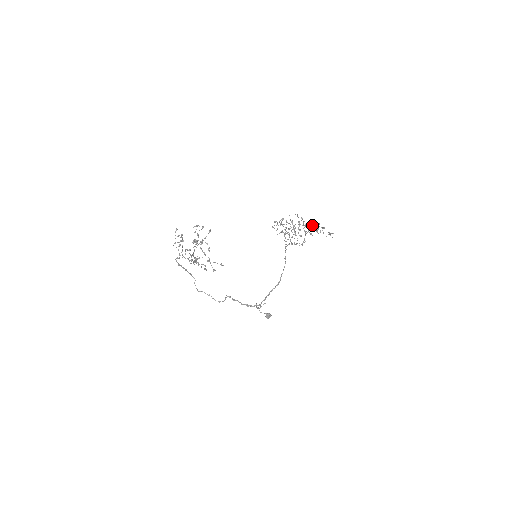
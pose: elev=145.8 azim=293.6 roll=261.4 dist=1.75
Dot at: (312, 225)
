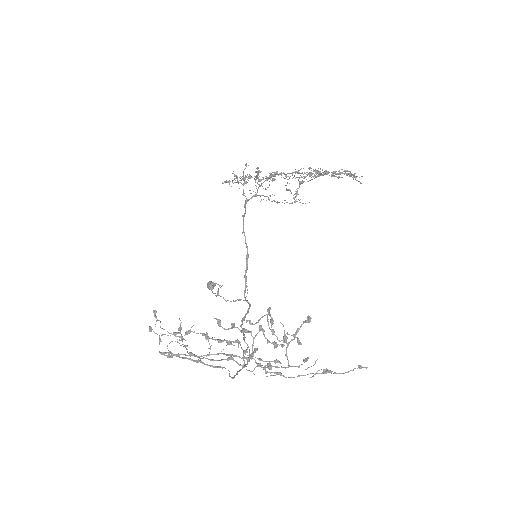
Dot at: (324, 172)
